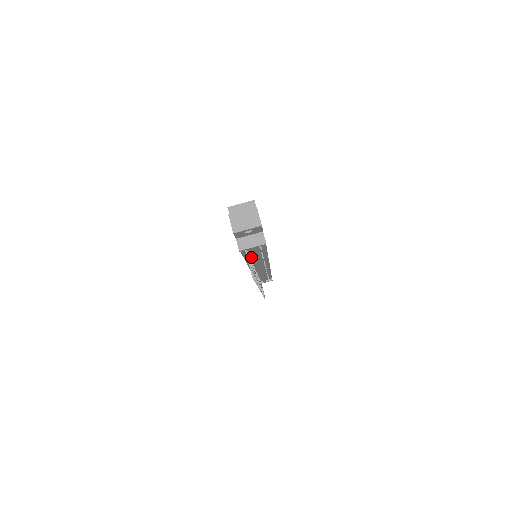
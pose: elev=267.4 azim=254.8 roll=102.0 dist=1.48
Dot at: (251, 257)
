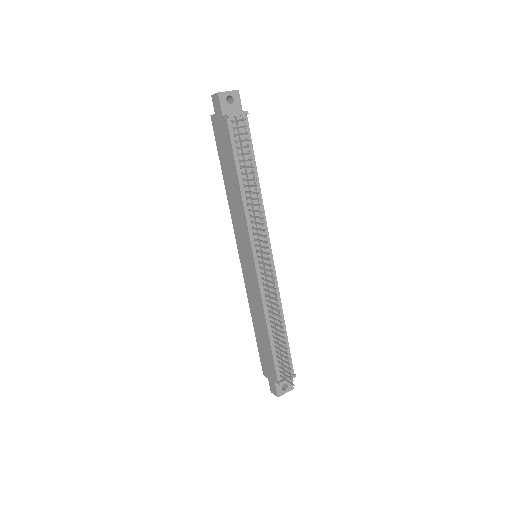
Dot at: (244, 181)
